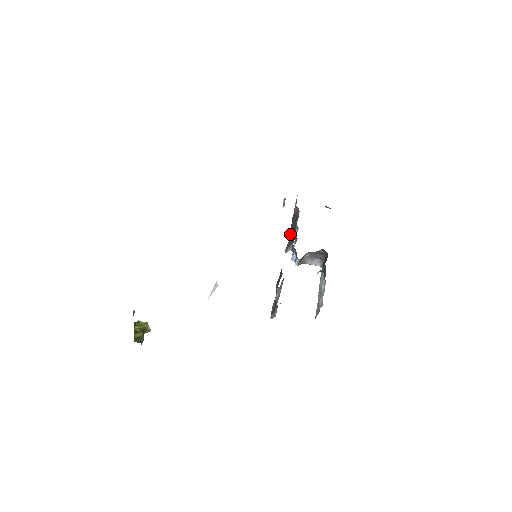
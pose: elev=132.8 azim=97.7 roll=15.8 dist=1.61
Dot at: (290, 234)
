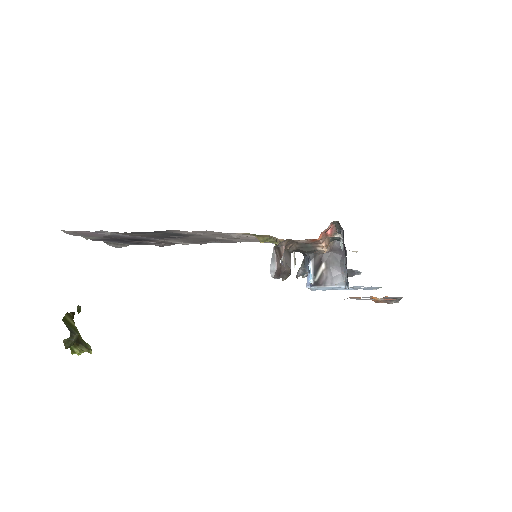
Dot at: occluded
